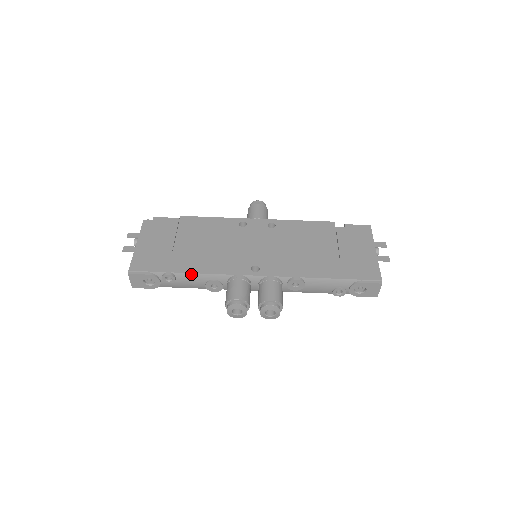
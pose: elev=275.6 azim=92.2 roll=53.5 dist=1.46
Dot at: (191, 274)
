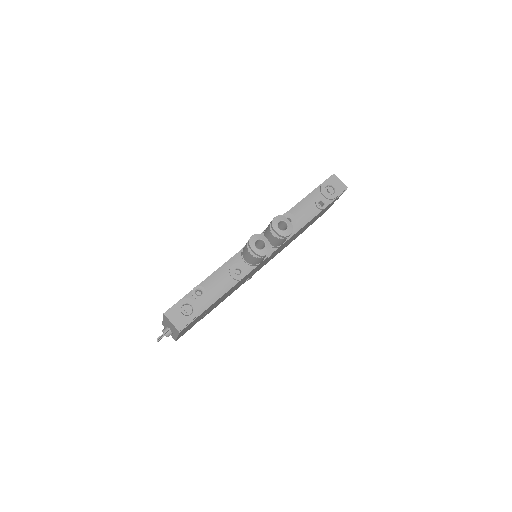
Dot at: (212, 275)
